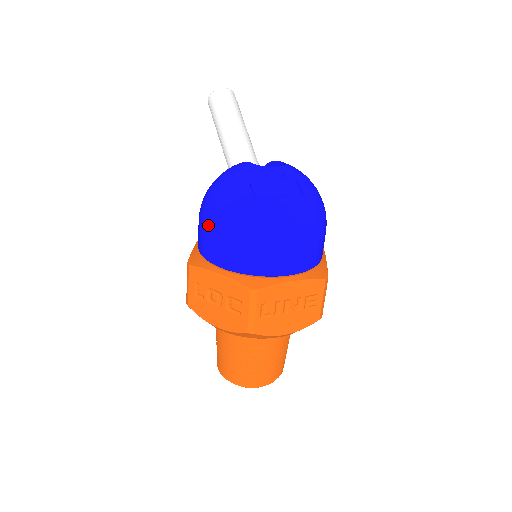
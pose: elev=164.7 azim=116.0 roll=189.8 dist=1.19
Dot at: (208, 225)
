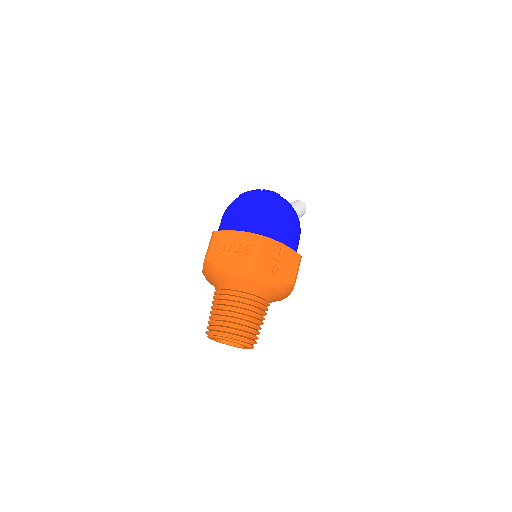
Dot at: occluded
